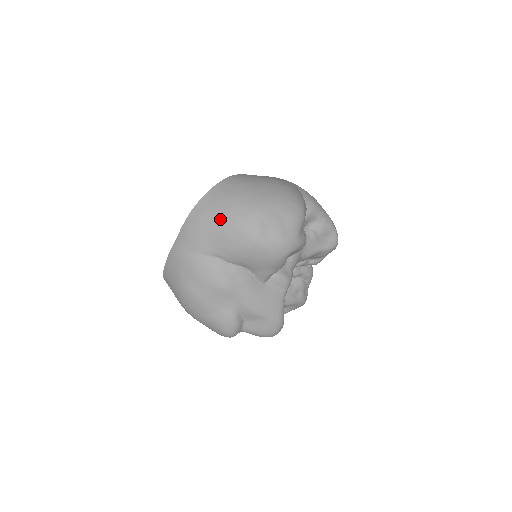
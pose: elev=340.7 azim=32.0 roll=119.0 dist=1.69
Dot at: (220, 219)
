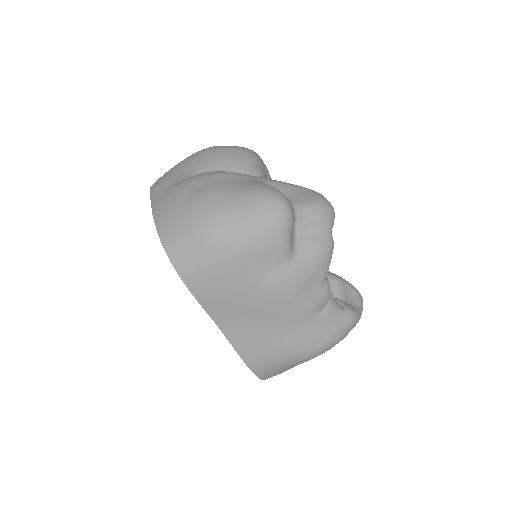
Dot at: (178, 164)
